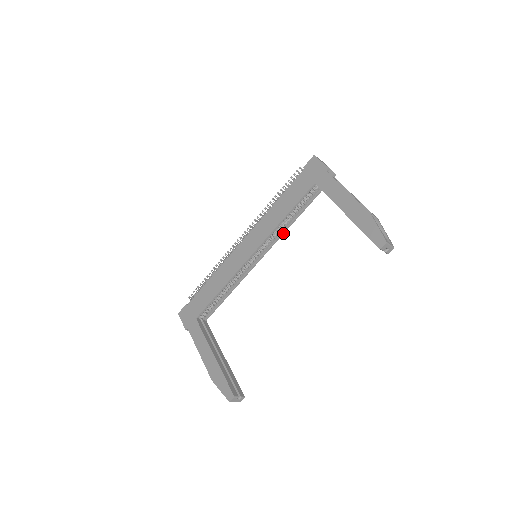
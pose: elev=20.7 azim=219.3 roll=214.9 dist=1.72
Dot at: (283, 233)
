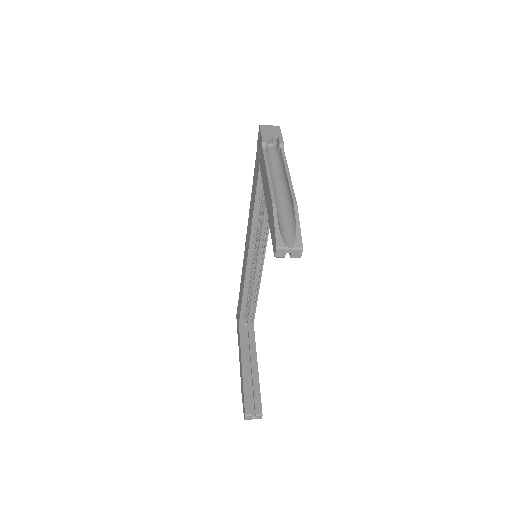
Dot at: occluded
